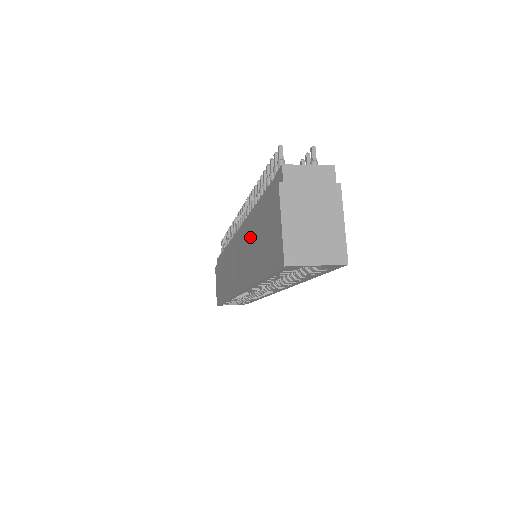
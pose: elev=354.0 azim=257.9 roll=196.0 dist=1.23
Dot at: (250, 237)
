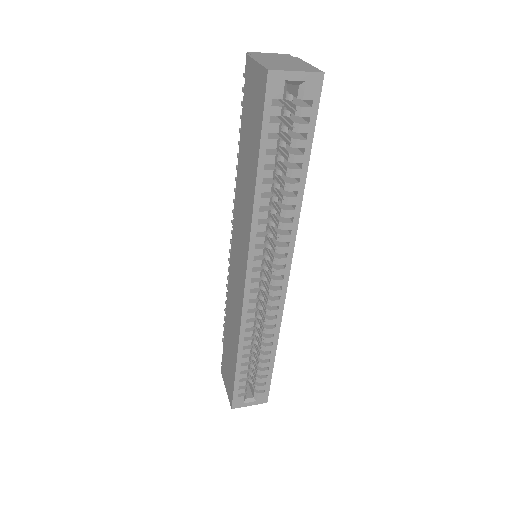
Dot at: (241, 180)
